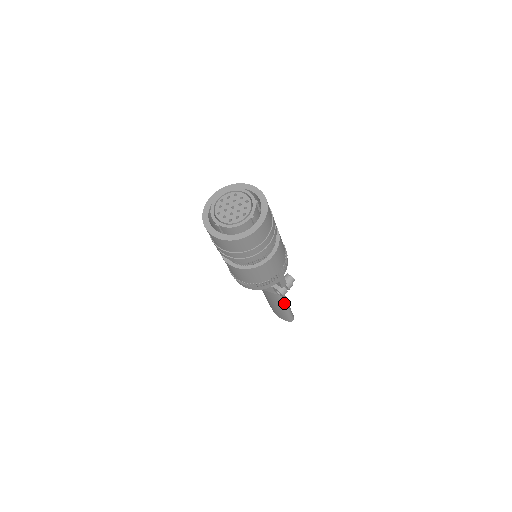
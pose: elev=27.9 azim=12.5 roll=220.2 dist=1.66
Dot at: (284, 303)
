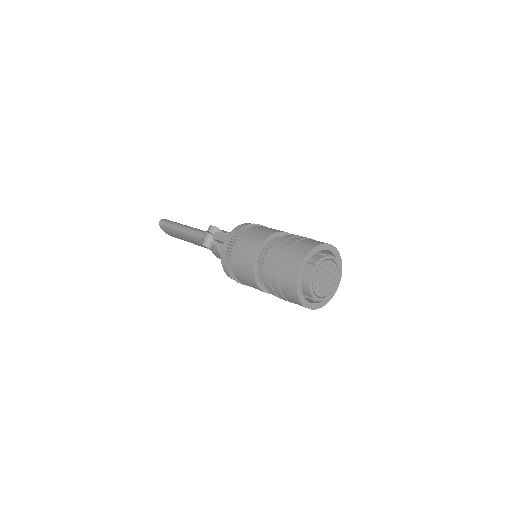
Dot at: occluded
